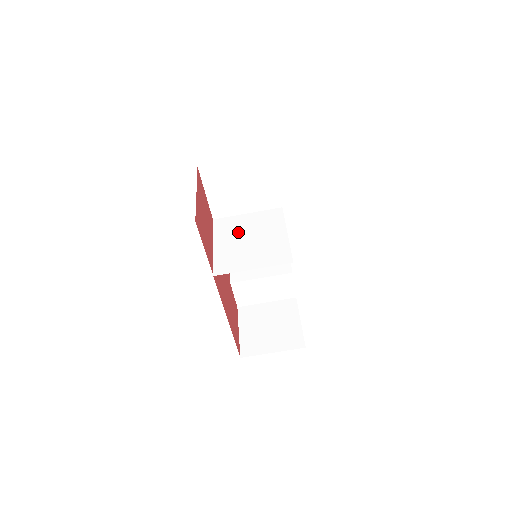
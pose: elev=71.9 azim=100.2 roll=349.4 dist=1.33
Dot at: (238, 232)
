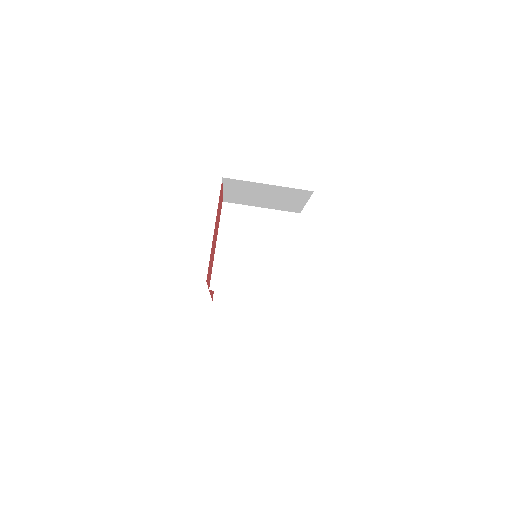
Dot at: (246, 234)
